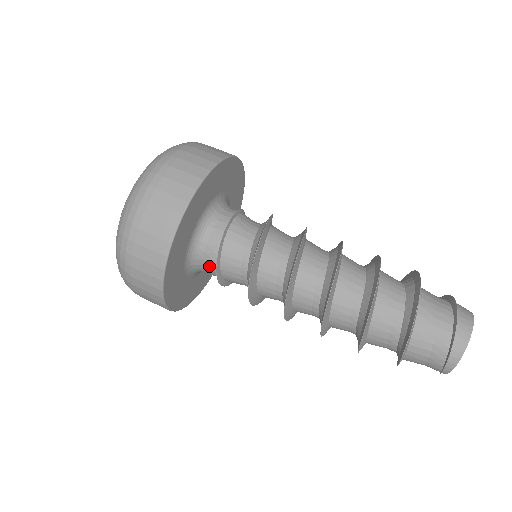
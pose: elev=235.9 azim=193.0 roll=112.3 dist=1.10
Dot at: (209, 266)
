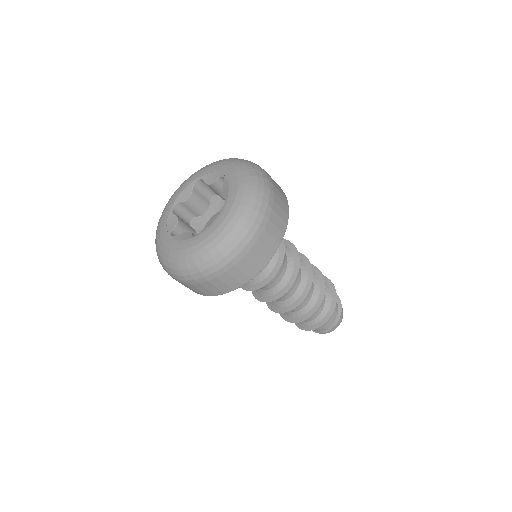
Dot at: occluded
